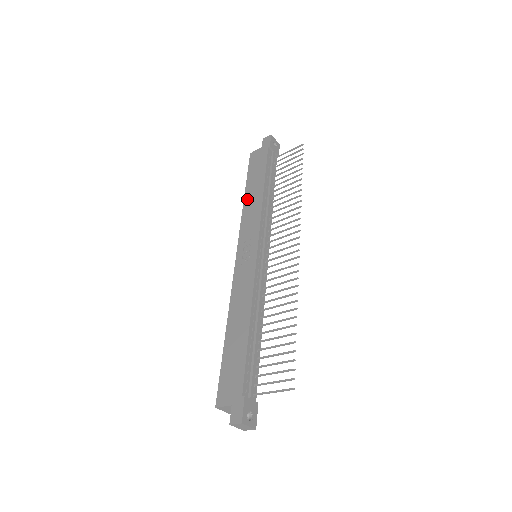
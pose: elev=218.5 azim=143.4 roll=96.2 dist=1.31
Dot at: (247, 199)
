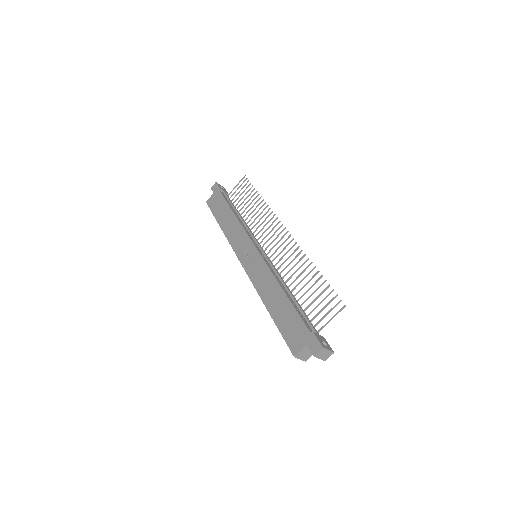
Dot at: (224, 227)
